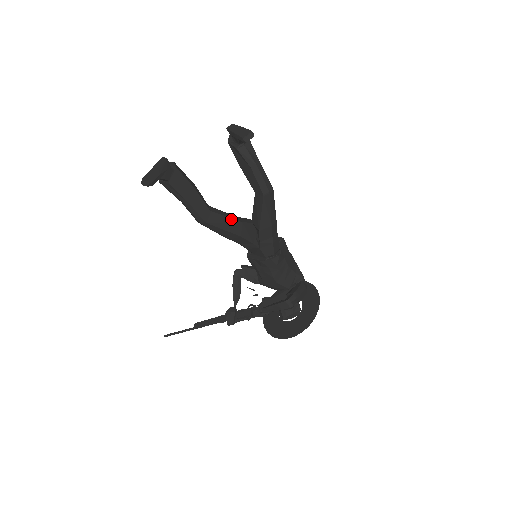
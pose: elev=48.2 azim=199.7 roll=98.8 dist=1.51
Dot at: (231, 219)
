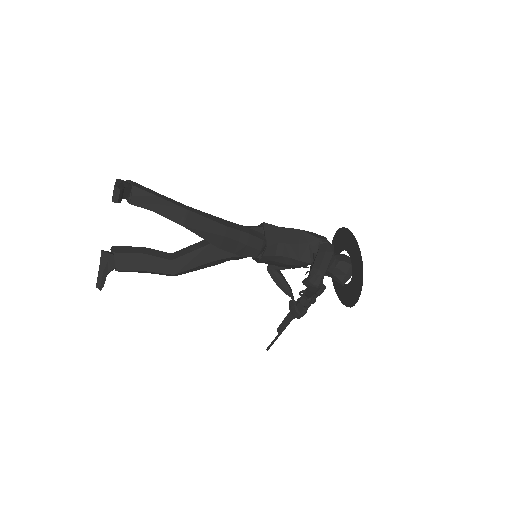
Dot at: (197, 250)
